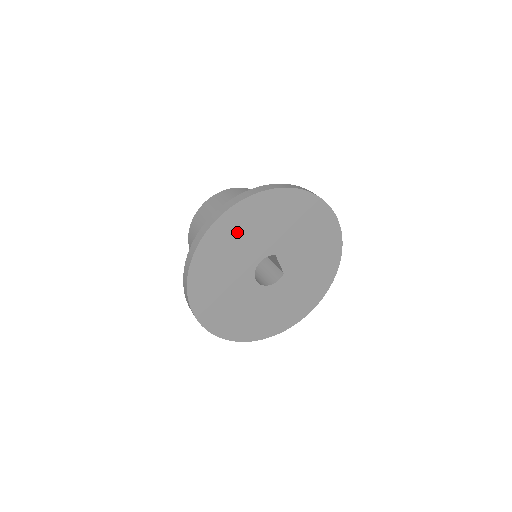
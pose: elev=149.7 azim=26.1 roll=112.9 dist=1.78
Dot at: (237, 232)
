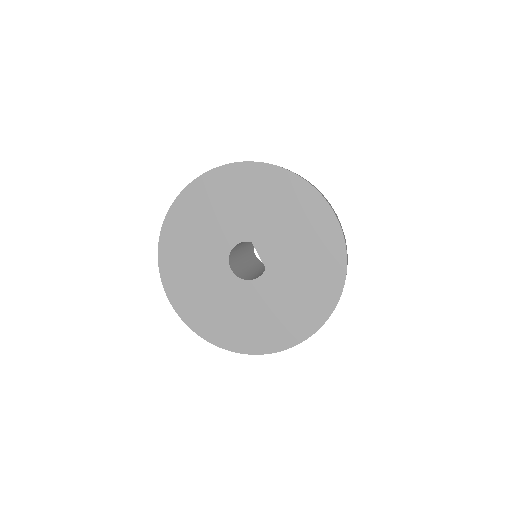
Dot at: (204, 207)
